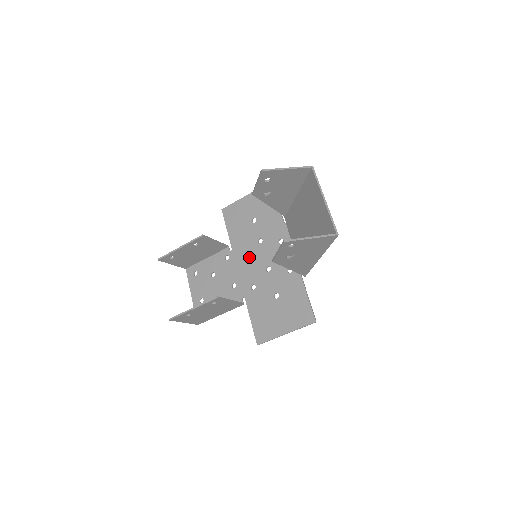
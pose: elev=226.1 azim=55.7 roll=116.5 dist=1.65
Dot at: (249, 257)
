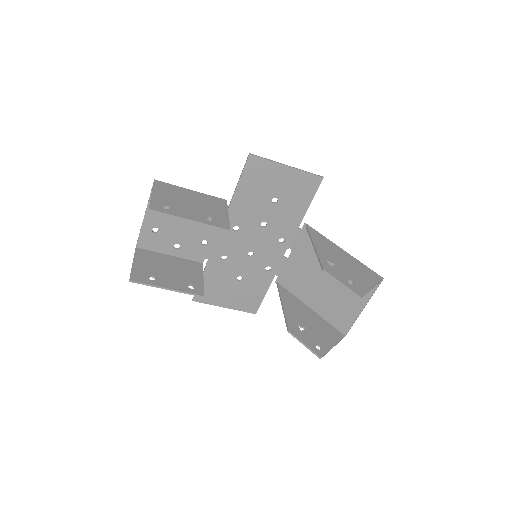
Dot at: (241, 230)
